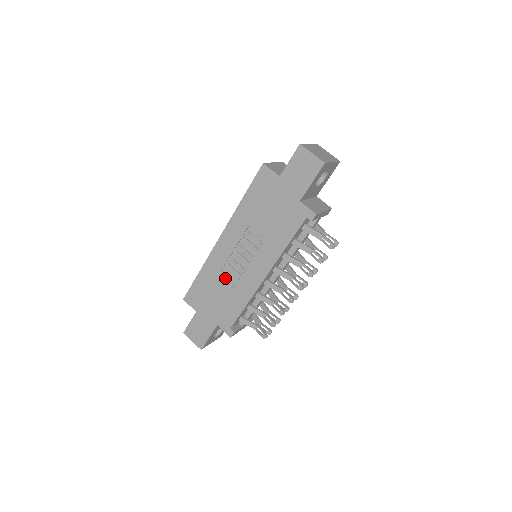
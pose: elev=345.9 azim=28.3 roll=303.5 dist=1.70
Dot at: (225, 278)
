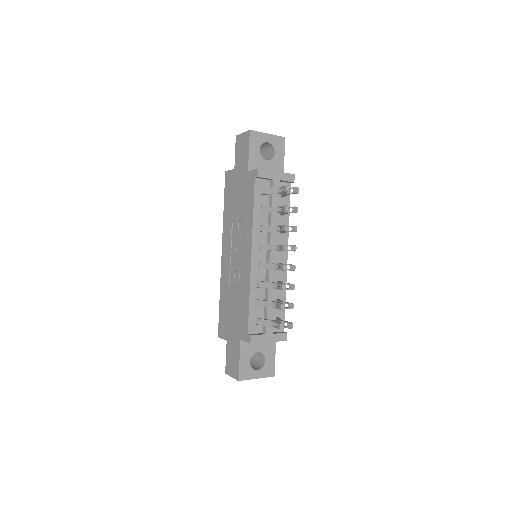
Dot at: (233, 286)
